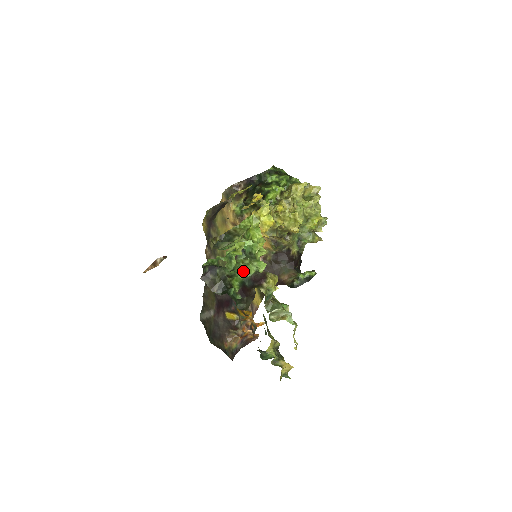
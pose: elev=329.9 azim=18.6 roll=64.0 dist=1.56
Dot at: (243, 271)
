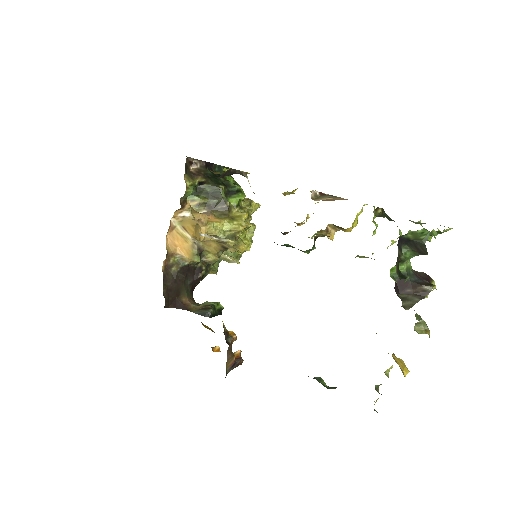
Dot at: (409, 261)
